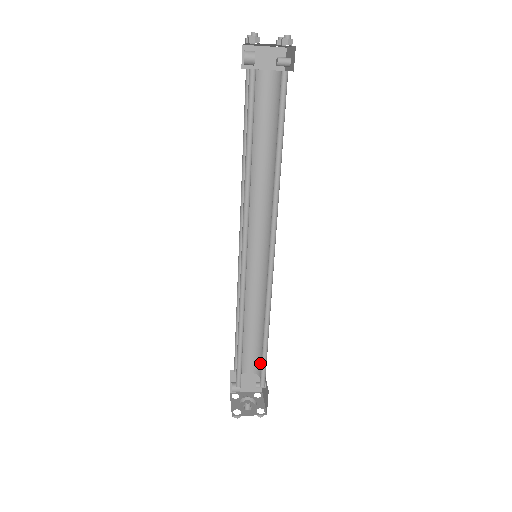
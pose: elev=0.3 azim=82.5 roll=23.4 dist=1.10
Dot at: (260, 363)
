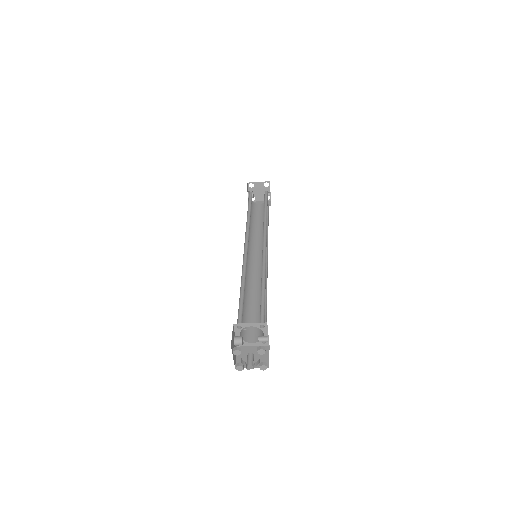
Dot at: occluded
